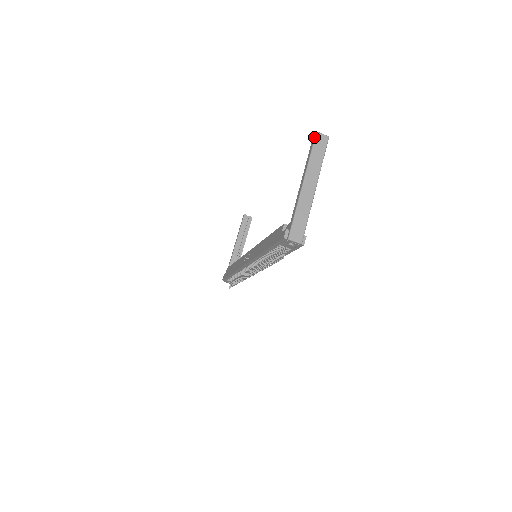
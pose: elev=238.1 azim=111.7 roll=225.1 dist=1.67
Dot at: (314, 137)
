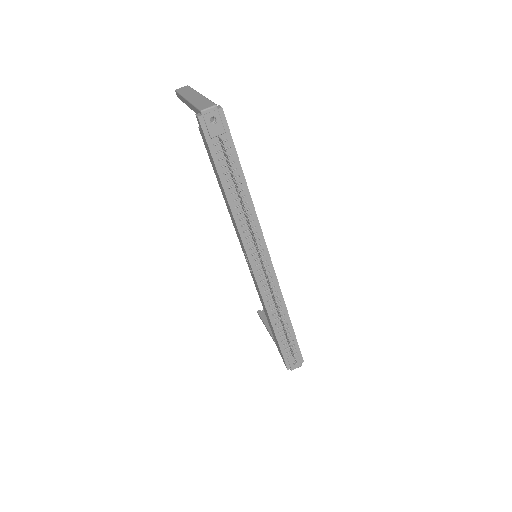
Dot at: (176, 92)
